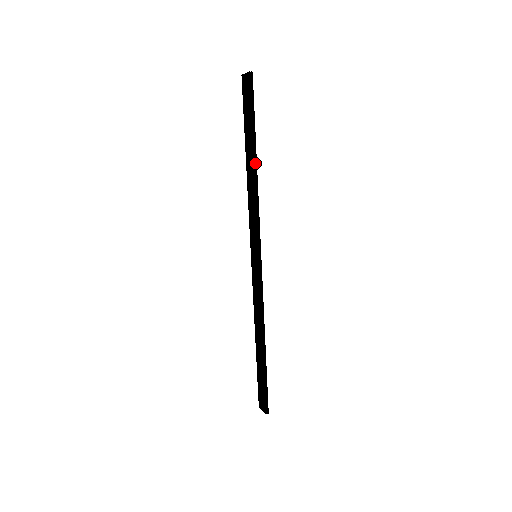
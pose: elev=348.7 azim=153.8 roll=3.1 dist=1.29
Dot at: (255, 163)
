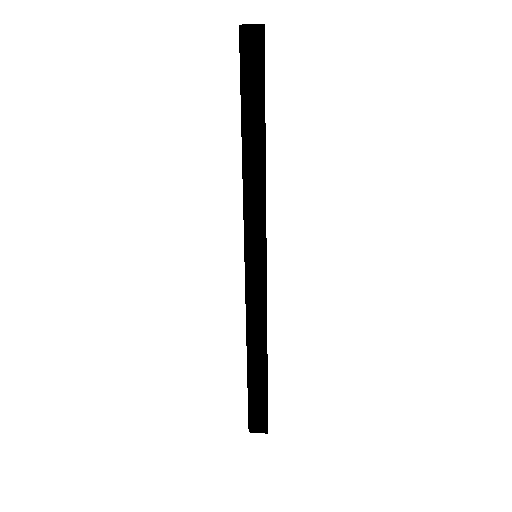
Dot at: (264, 142)
